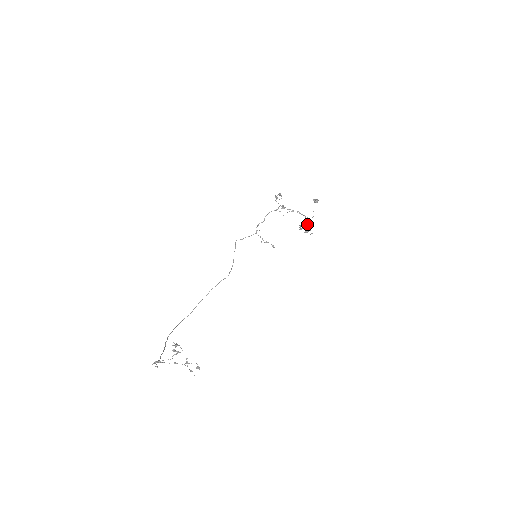
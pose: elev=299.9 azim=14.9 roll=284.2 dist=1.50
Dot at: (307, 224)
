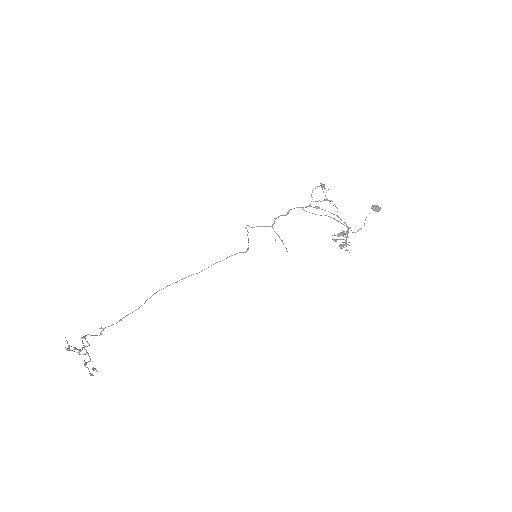
Dot at: (347, 236)
